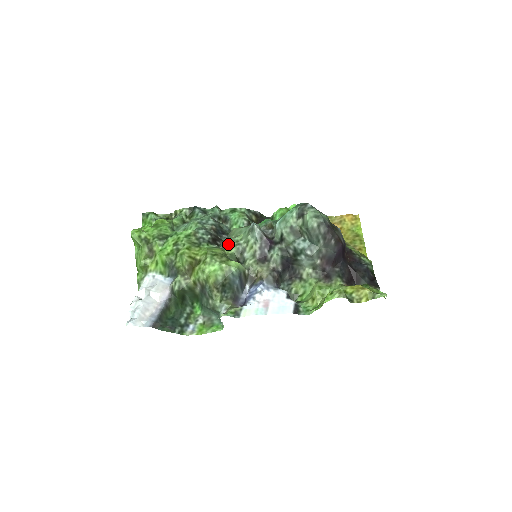
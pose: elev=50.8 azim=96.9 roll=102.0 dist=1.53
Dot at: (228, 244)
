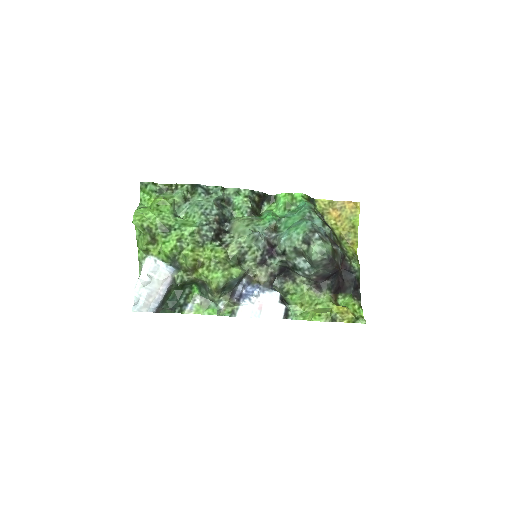
Dot at: (231, 245)
